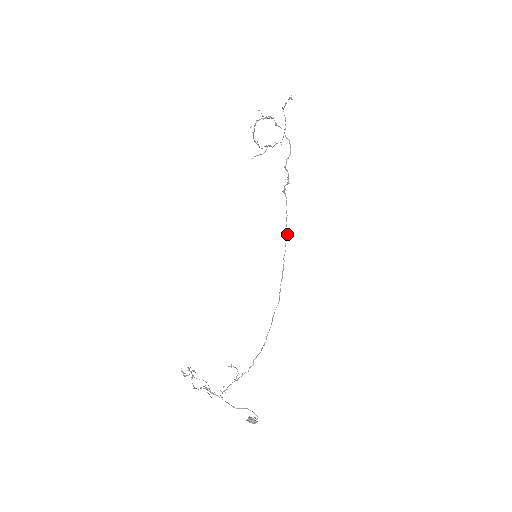
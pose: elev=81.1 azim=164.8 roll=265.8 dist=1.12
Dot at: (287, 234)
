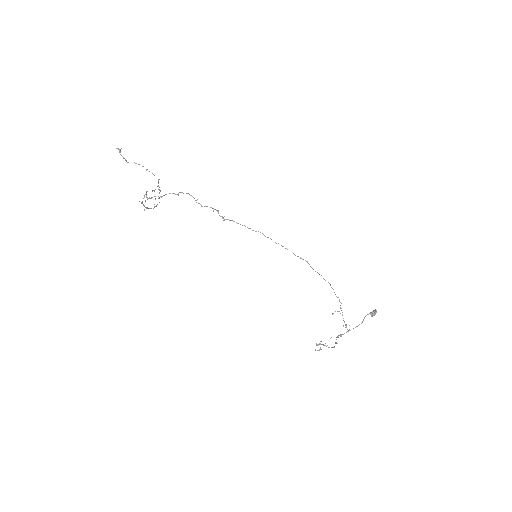
Dot at: occluded
